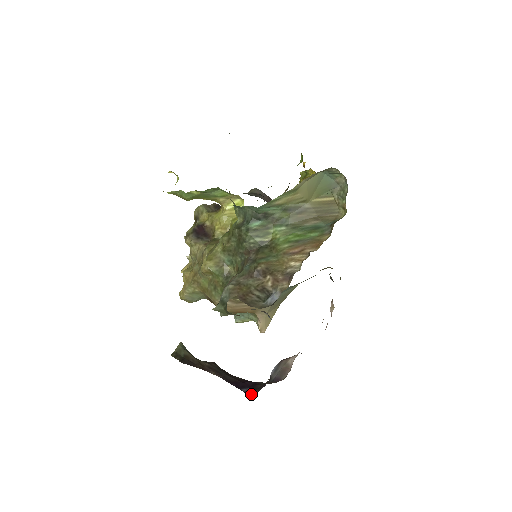
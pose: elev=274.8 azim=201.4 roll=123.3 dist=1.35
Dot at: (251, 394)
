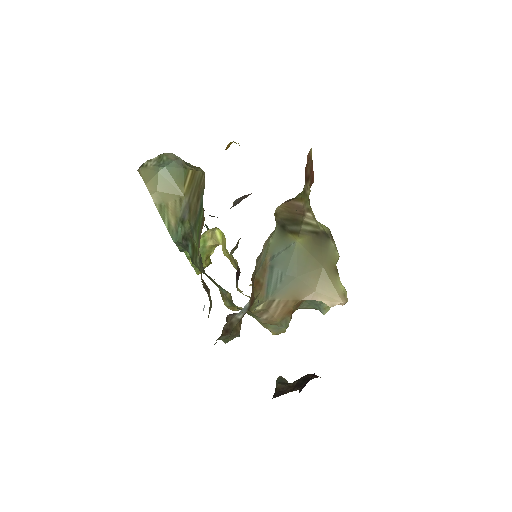
Dot at: occluded
